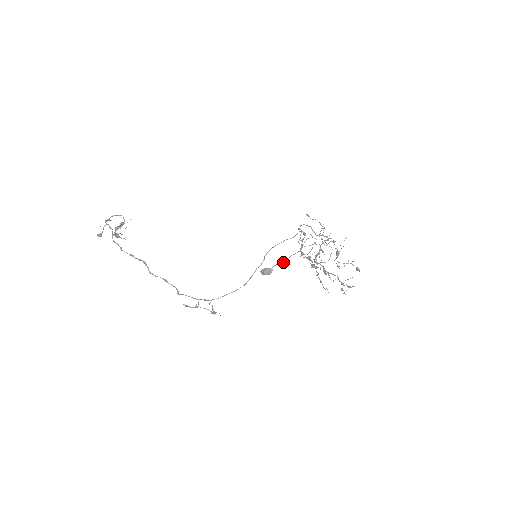
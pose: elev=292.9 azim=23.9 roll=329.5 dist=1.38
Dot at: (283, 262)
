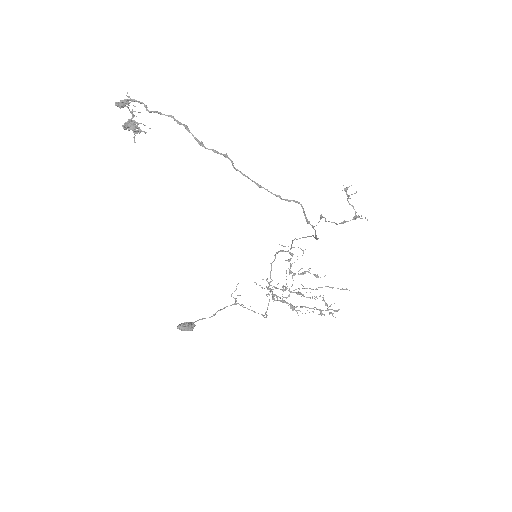
Dot at: (213, 315)
